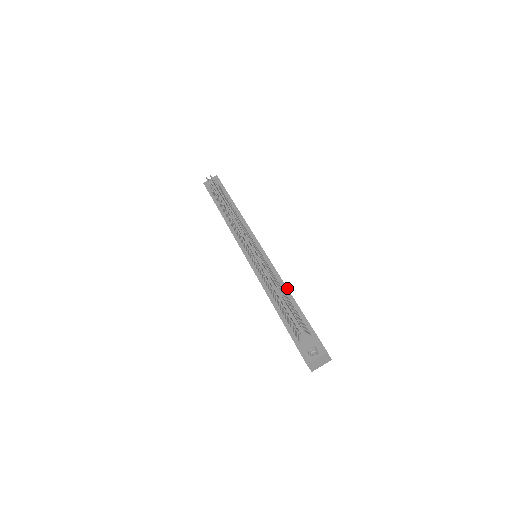
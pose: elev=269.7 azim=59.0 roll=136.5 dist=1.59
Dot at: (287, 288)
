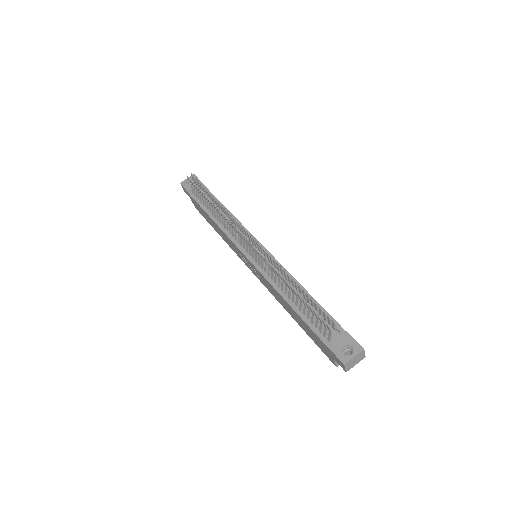
Dot at: (302, 286)
